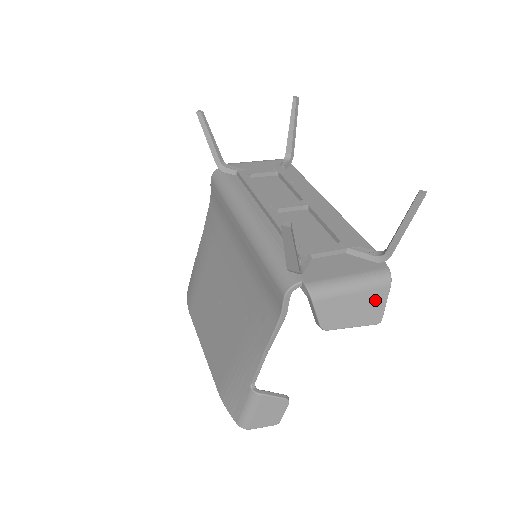
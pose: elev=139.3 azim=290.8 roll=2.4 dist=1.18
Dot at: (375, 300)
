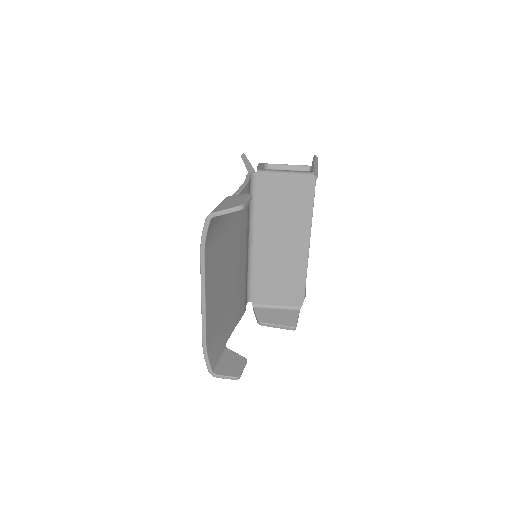
Dot at: occluded
